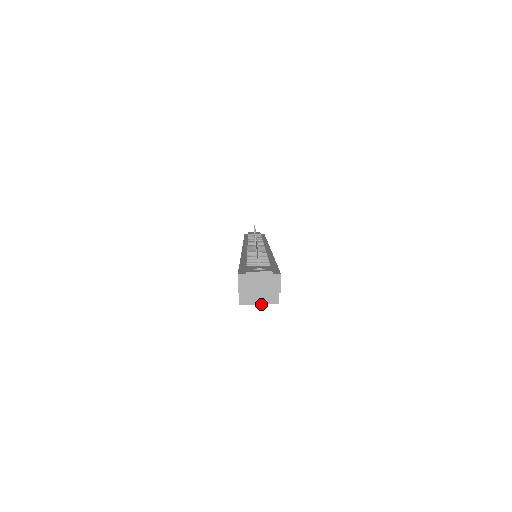
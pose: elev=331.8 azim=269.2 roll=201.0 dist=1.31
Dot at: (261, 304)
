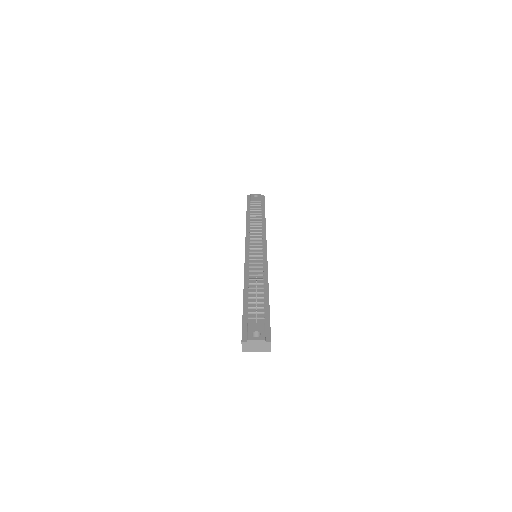
Dot at: occluded
